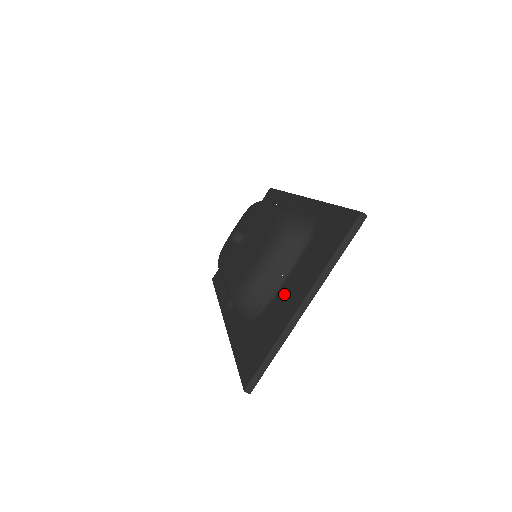
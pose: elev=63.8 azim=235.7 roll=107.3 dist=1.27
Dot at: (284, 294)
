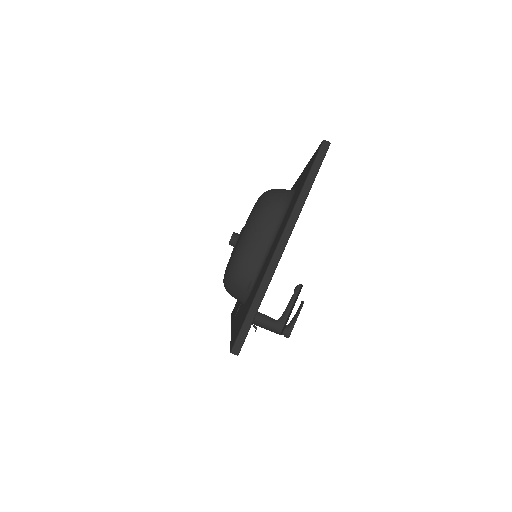
Dot at: (268, 255)
